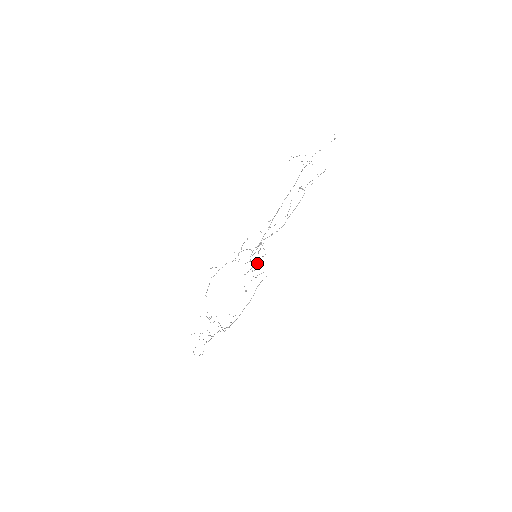
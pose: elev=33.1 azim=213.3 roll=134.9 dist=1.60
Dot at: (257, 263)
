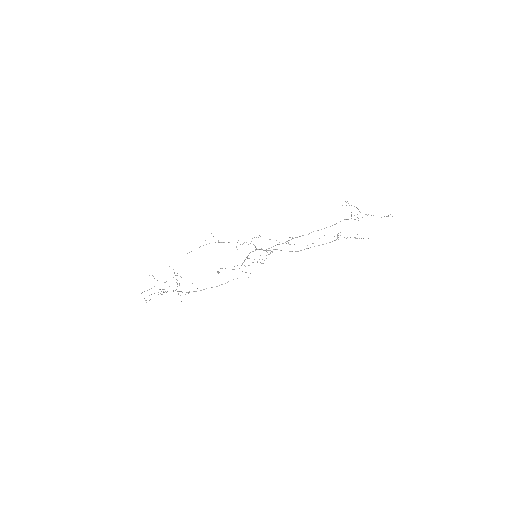
Dot at: occluded
